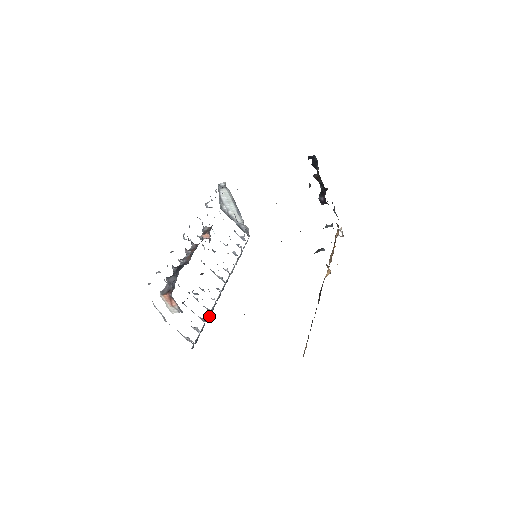
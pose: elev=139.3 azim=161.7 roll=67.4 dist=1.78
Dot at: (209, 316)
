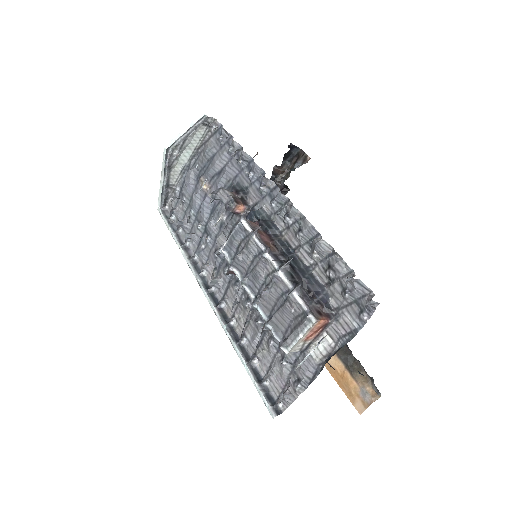
Dot at: (246, 351)
